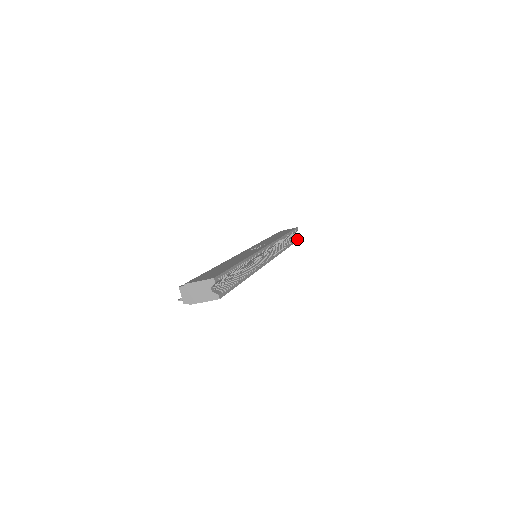
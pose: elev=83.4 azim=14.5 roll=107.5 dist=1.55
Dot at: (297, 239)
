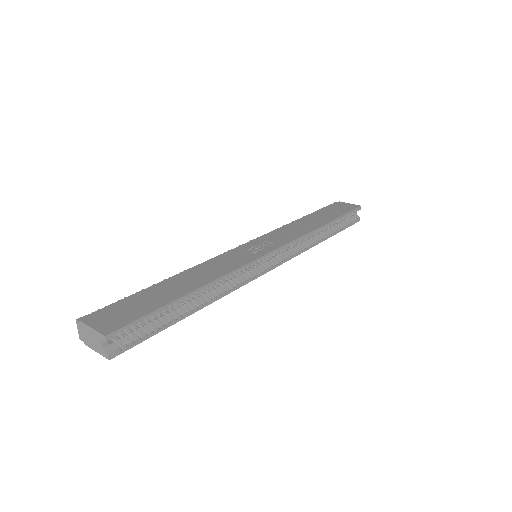
Dot at: (351, 223)
